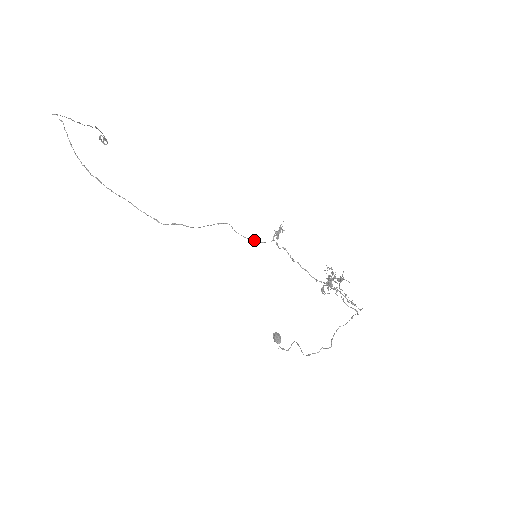
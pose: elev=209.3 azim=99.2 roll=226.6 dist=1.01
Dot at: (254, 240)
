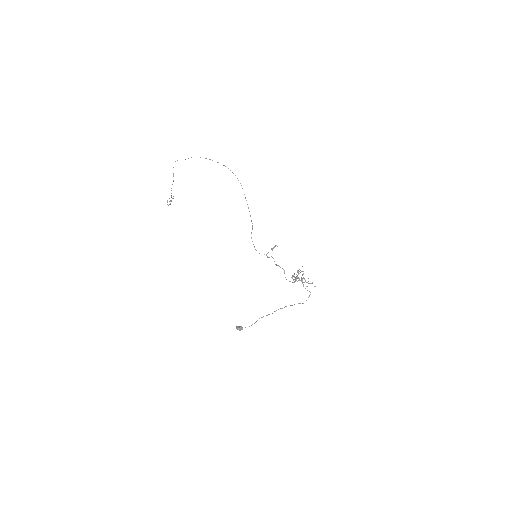
Dot at: (256, 250)
